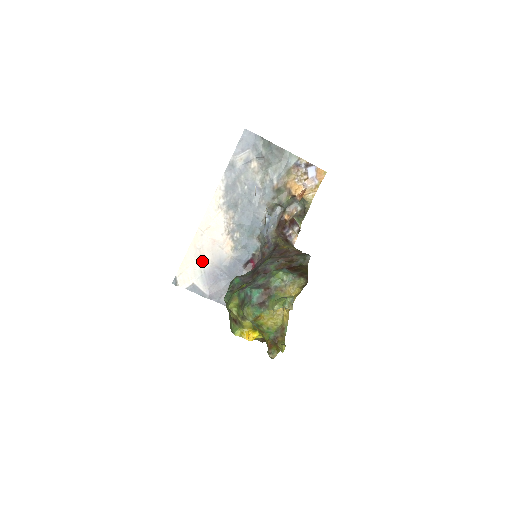
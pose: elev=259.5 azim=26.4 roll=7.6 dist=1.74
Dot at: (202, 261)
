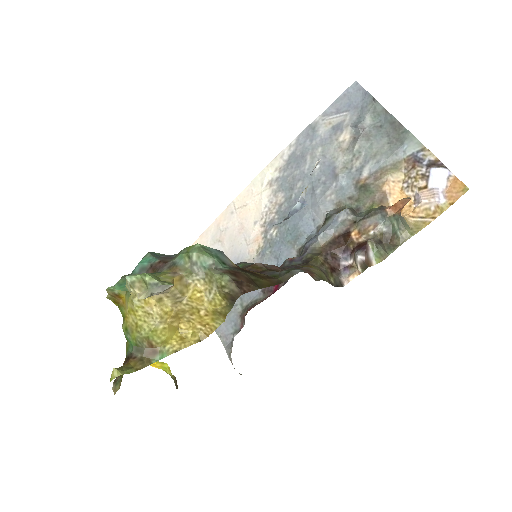
Dot at: occluded
